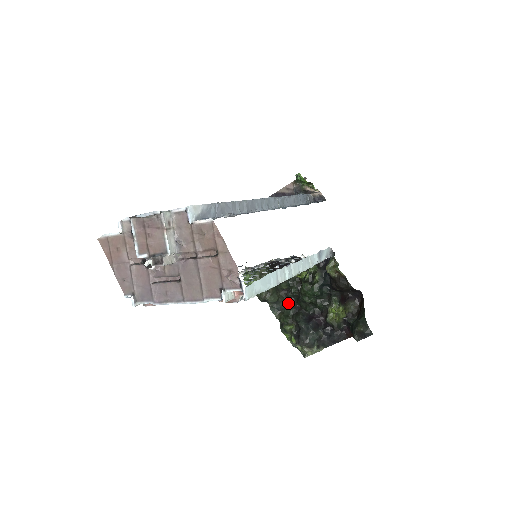
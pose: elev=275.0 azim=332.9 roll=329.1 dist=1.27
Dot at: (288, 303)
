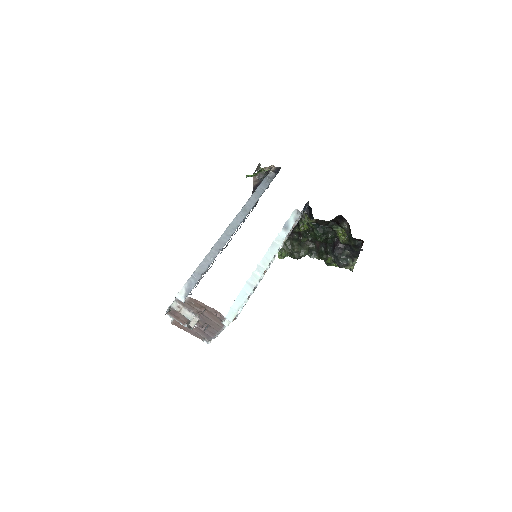
Dot at: (317, 246)
